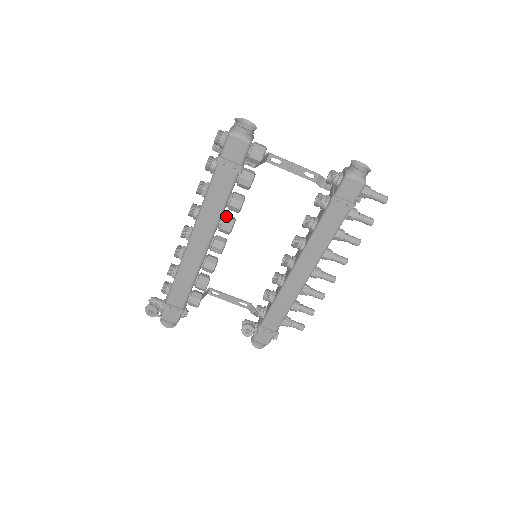
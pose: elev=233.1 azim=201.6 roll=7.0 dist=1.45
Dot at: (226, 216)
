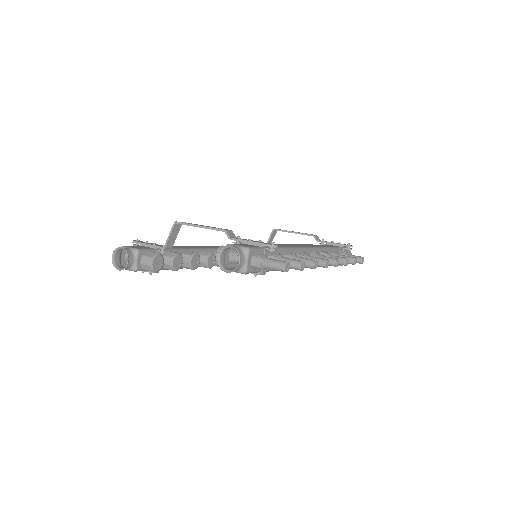
Dot at: occluded
